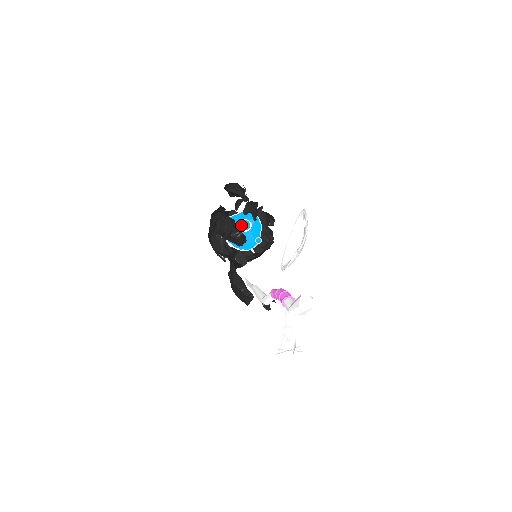
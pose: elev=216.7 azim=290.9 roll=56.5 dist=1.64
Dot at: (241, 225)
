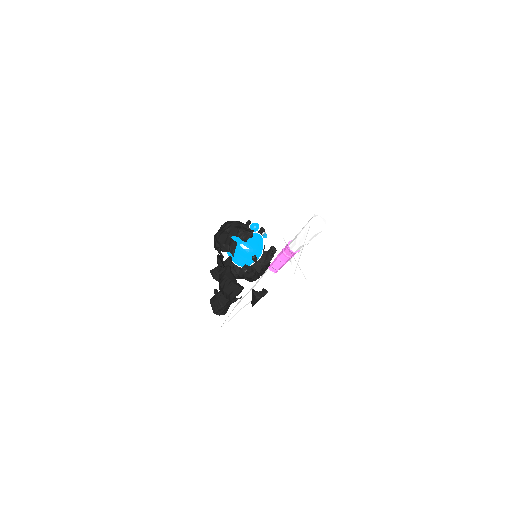
Dot at: (251, 224)
